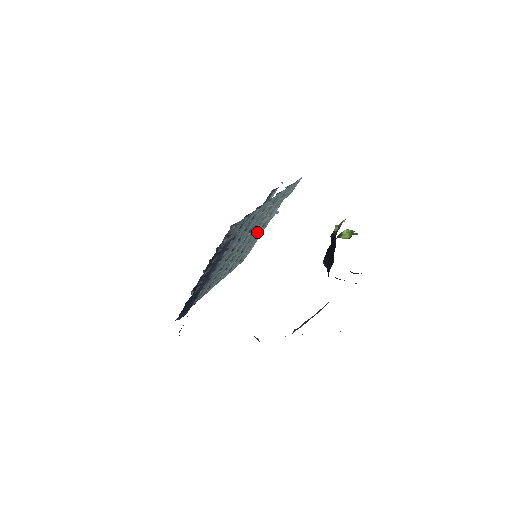
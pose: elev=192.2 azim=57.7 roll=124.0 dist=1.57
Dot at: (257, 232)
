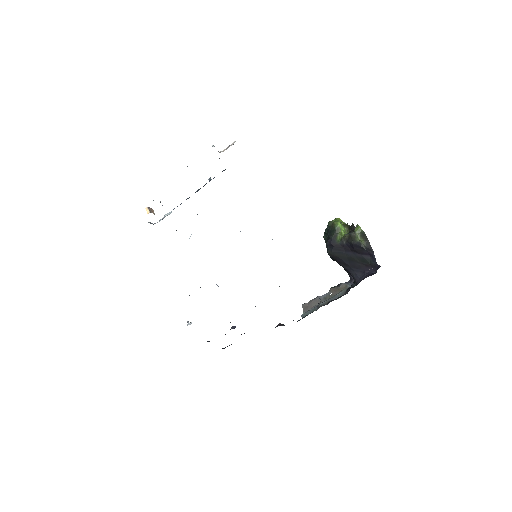
Dot at: occluded
